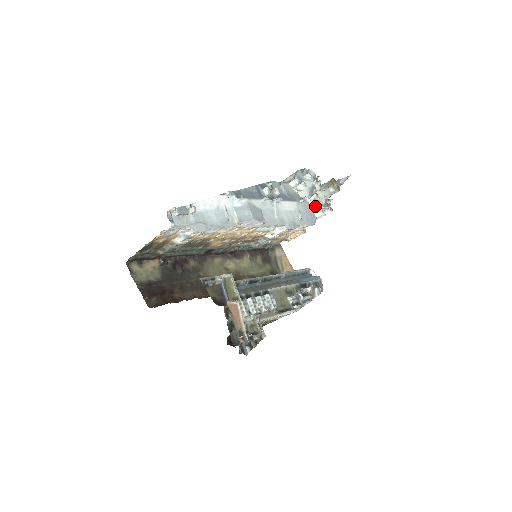
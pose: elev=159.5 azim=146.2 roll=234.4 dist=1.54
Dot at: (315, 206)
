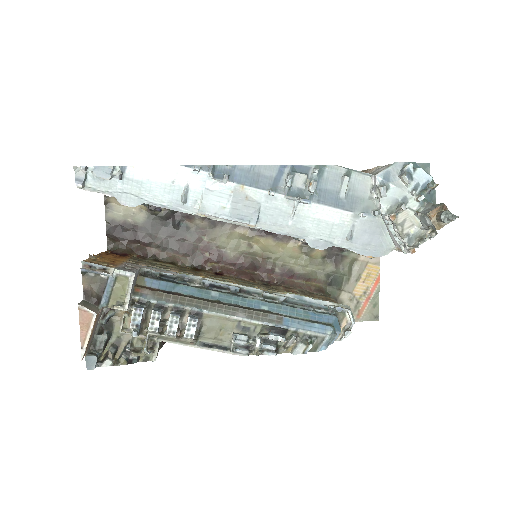
Dot at: (391, 231)
